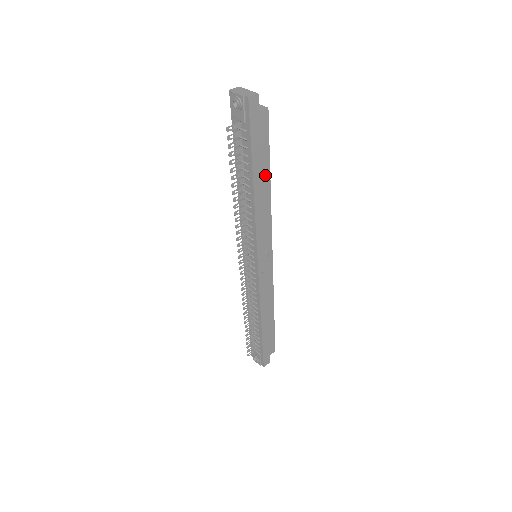
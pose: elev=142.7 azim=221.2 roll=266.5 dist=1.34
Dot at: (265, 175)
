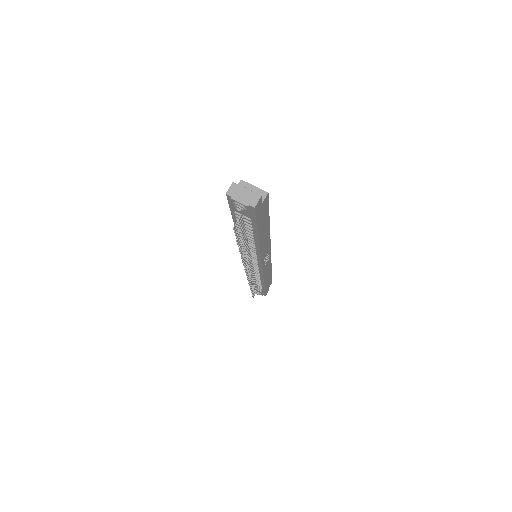
Dot at: (266, 225)
